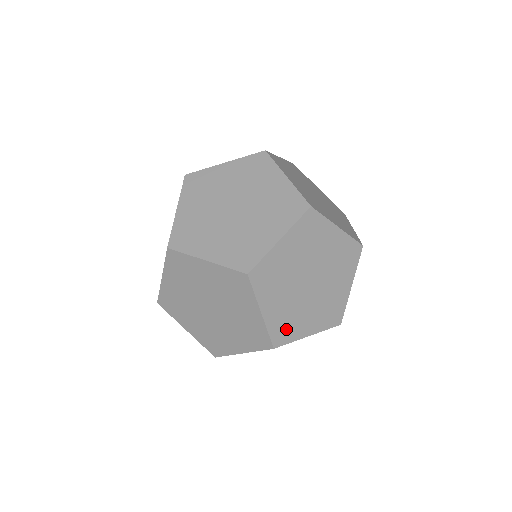
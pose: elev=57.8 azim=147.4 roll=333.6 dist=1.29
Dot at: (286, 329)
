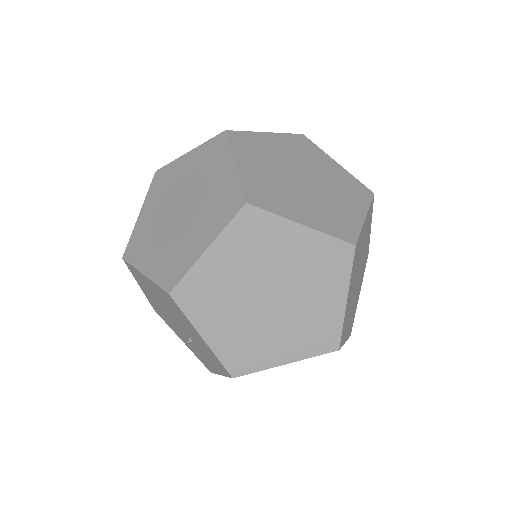
Dot at: (267, 197)
